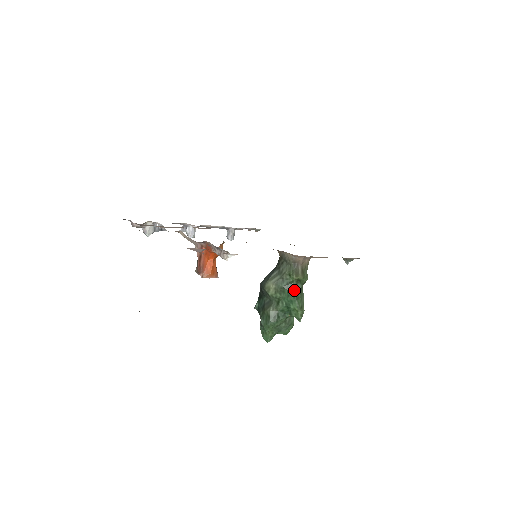
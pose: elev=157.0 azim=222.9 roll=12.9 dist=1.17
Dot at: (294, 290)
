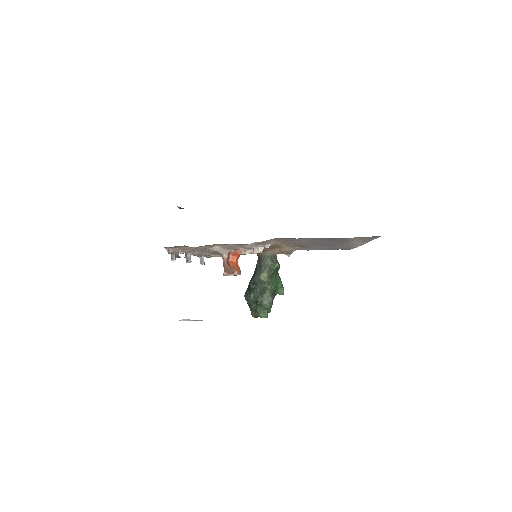
Dot at: (278, 274)
